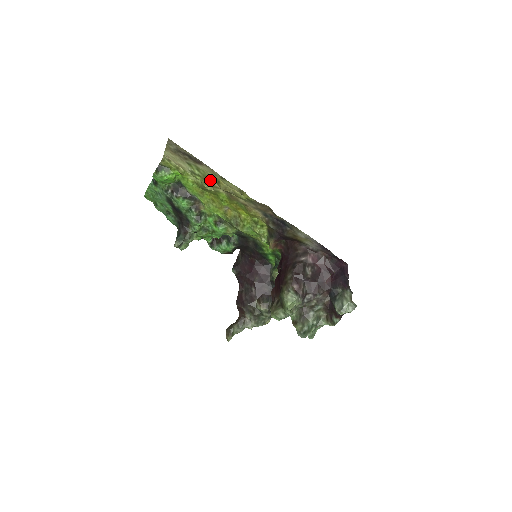
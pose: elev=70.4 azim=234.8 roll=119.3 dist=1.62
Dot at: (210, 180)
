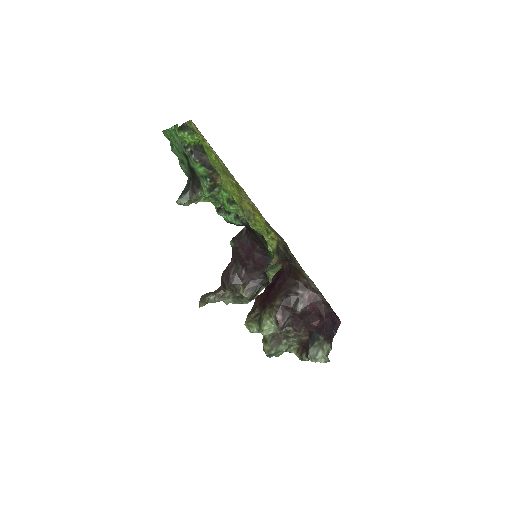
Dot at: (233, 179)
